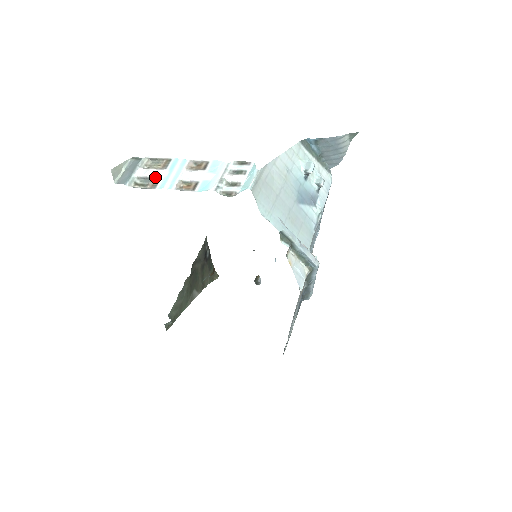
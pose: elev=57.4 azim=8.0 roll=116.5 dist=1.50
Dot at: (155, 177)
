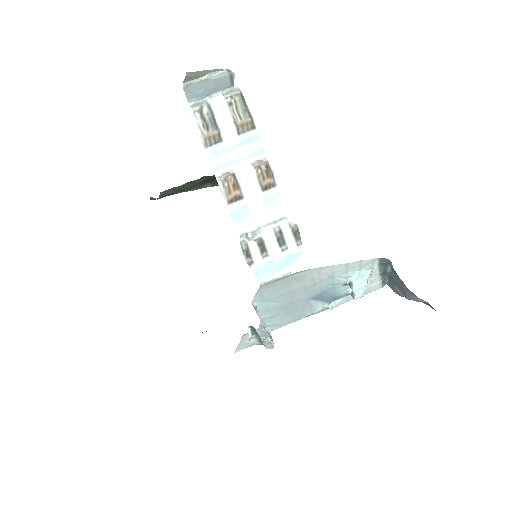
Dot at: (220, 131)
